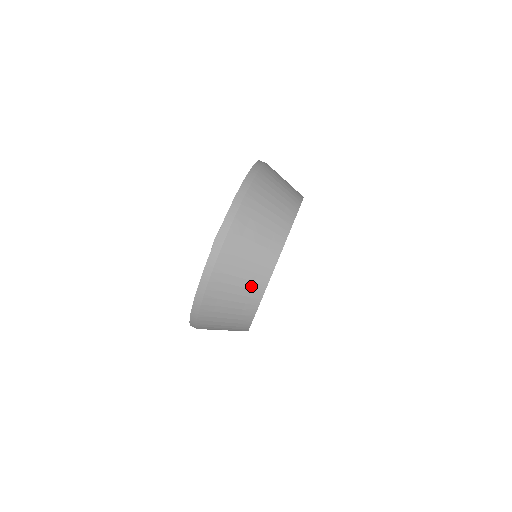
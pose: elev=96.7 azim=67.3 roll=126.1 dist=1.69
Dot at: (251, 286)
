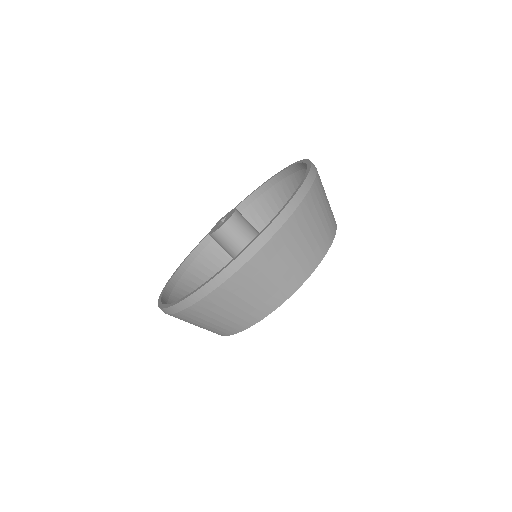
Dot at: (266, 299)
